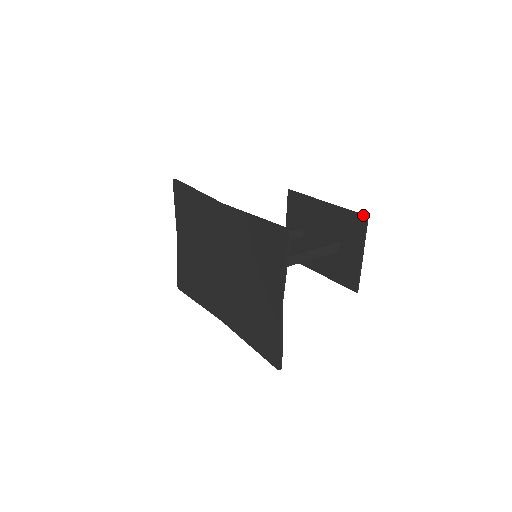
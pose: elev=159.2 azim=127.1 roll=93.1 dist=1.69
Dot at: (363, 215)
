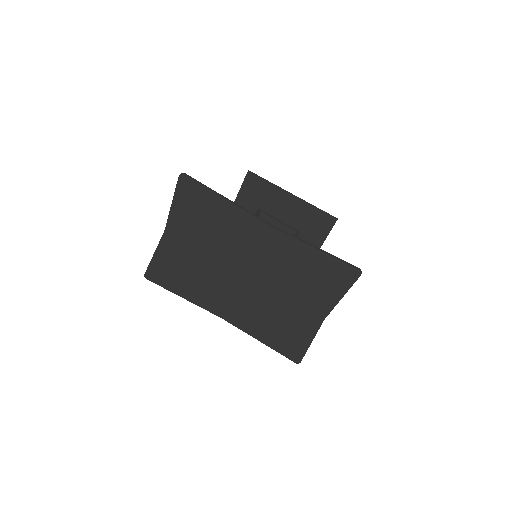
Dot at: (334, 217)
